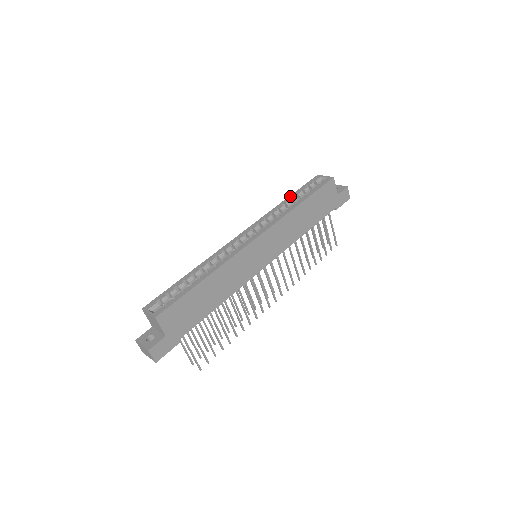
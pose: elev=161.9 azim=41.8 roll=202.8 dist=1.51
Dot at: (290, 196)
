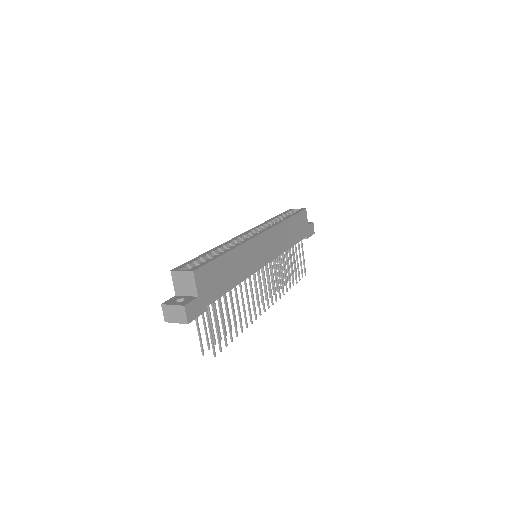
Dot at: (274, 217)
